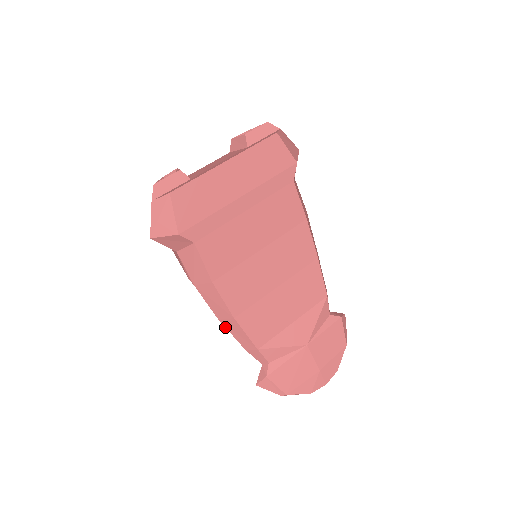
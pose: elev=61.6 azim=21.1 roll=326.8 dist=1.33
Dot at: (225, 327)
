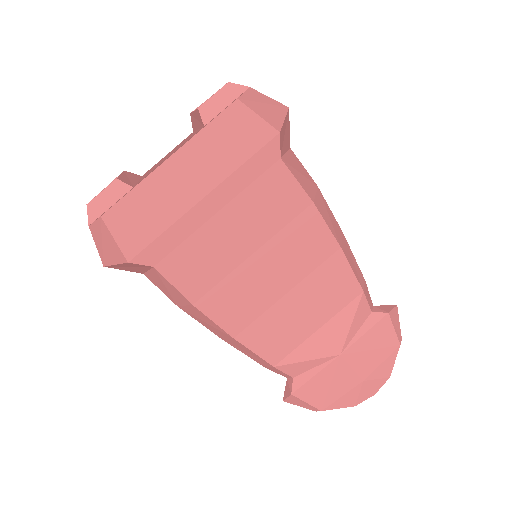
Dot at: (230, 344)
